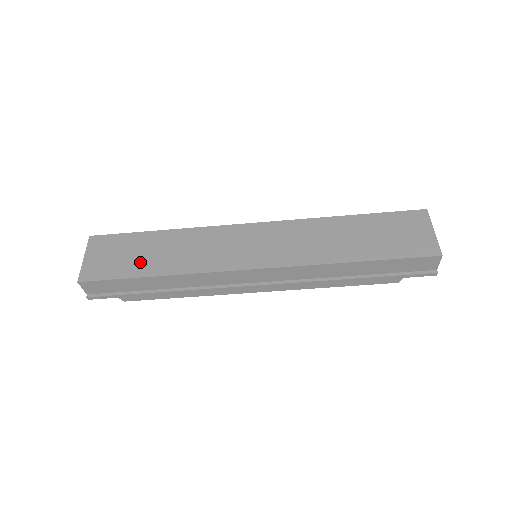
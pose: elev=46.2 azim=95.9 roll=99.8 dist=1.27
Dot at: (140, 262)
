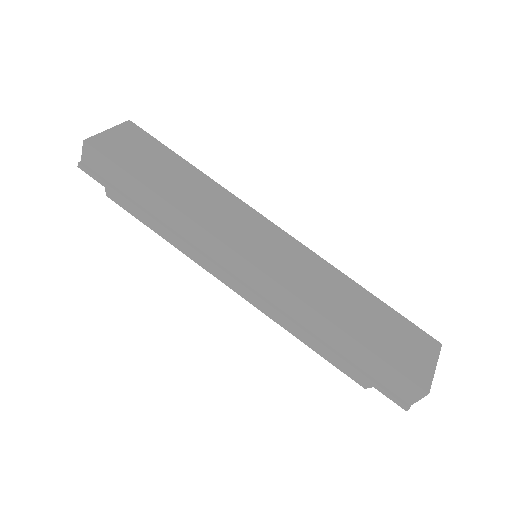
Dot at: (152, 172)
